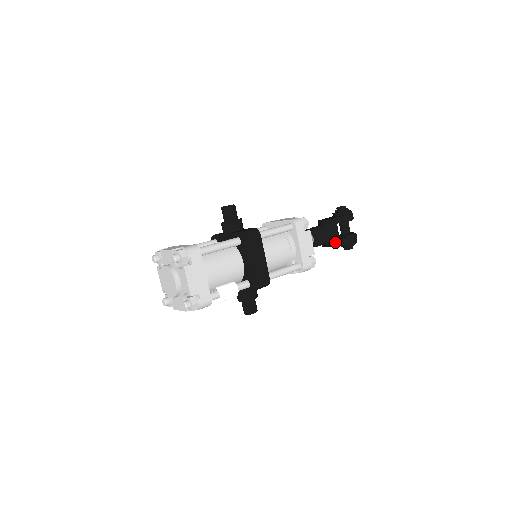
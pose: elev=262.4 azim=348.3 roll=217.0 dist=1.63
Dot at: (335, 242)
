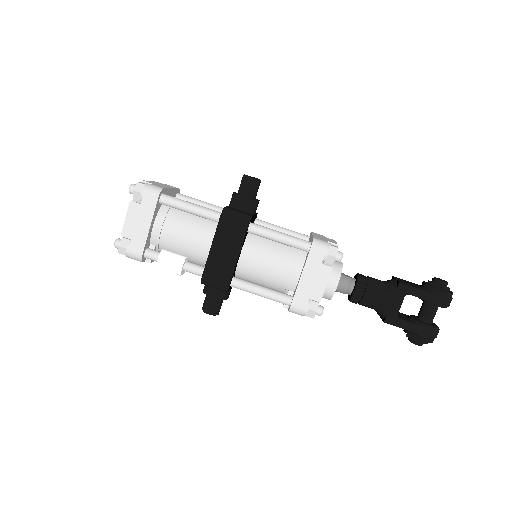
Dot at: (385, 315)
